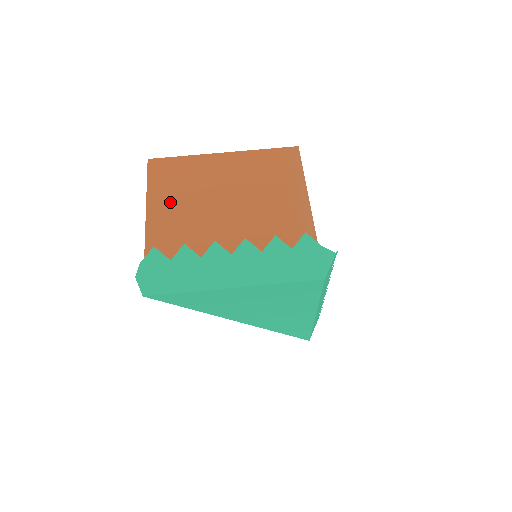
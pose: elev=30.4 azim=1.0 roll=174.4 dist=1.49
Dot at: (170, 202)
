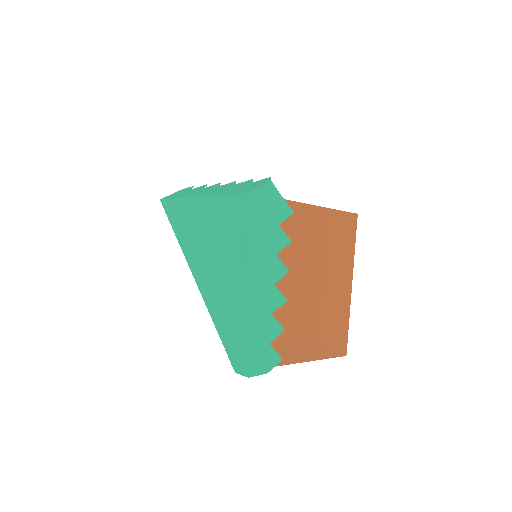
Dot at: occluded
